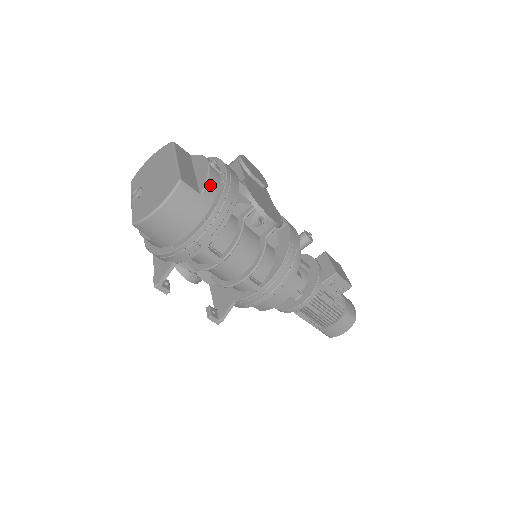
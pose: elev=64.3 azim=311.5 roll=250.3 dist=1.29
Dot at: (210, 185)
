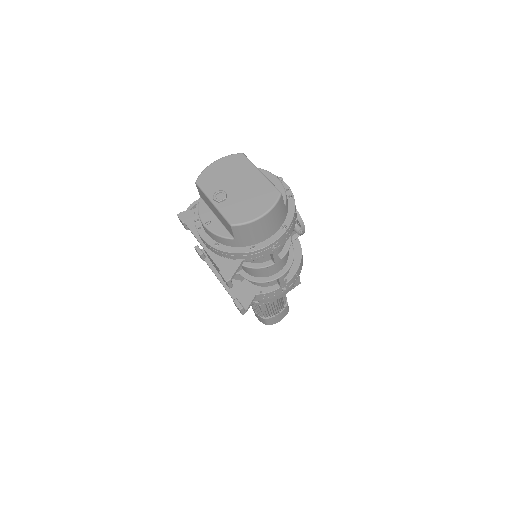
Dot at: occluded
